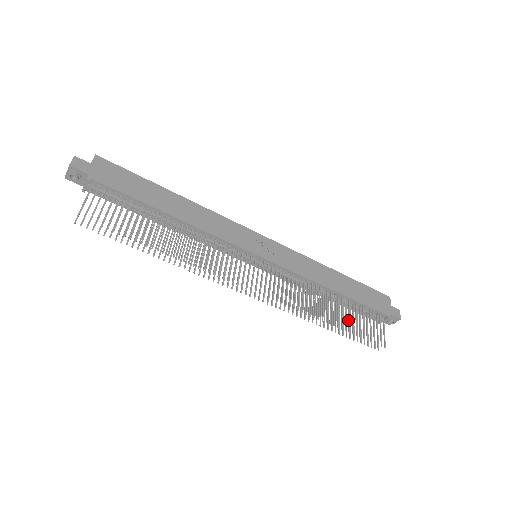
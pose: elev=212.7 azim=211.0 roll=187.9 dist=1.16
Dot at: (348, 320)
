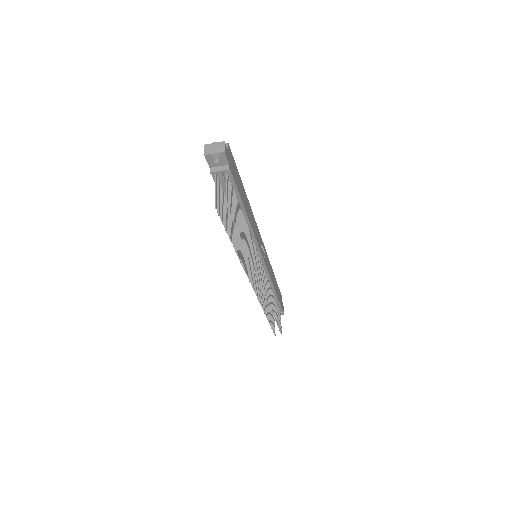
Dot at: (276, 313)
